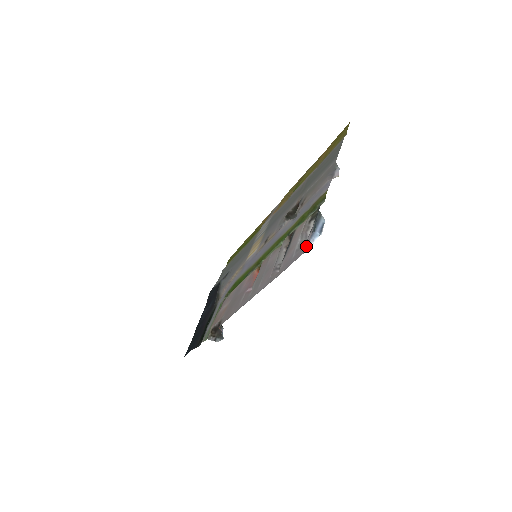
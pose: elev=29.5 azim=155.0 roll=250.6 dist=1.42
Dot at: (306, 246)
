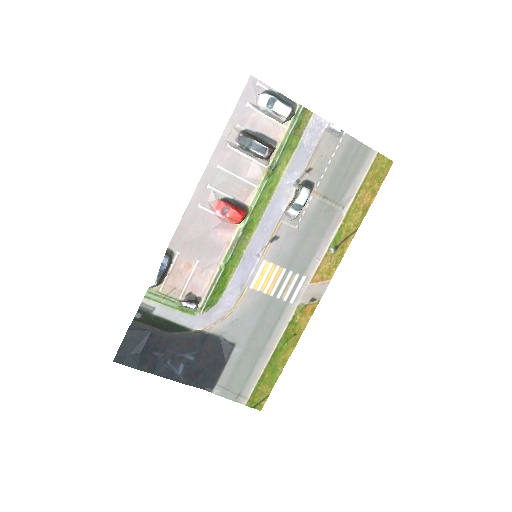
Dot at: (255, 82)
